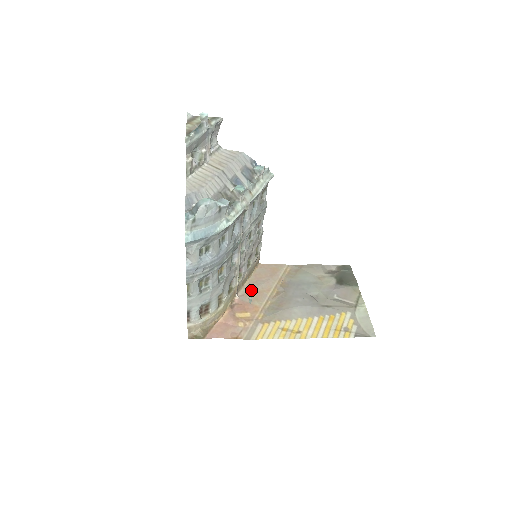
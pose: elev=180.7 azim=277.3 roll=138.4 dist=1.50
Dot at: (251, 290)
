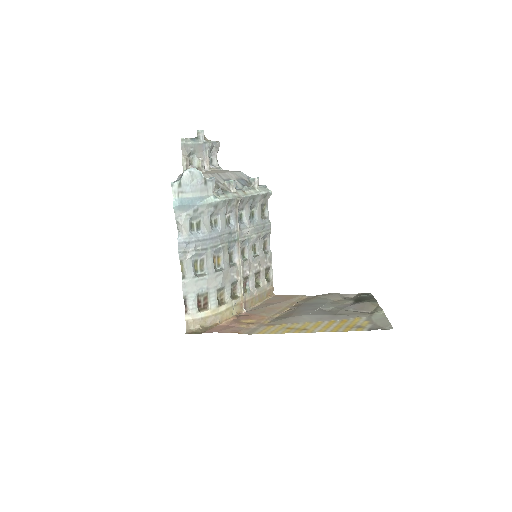
Dot at: (260, 307)
